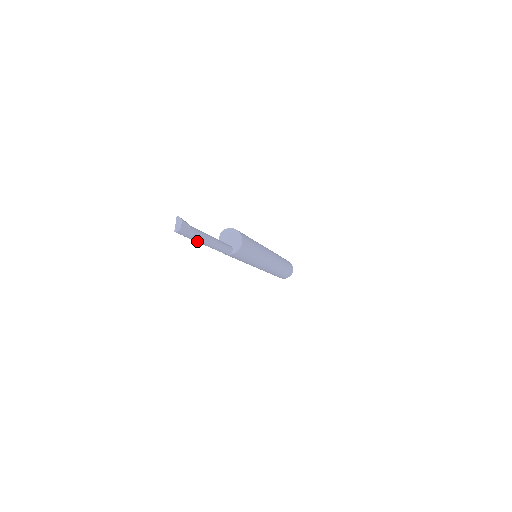
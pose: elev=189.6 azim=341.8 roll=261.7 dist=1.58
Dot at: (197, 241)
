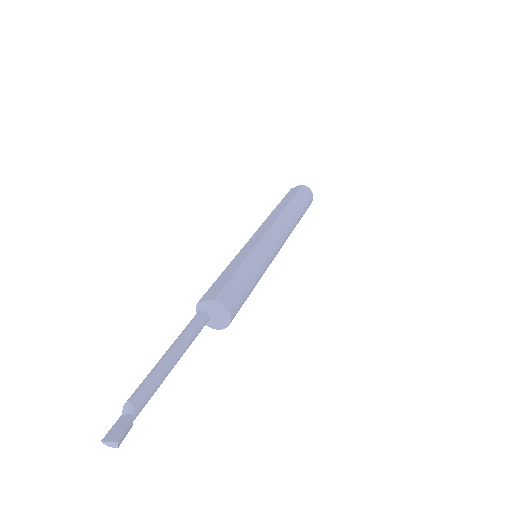
Dot at: occluded
